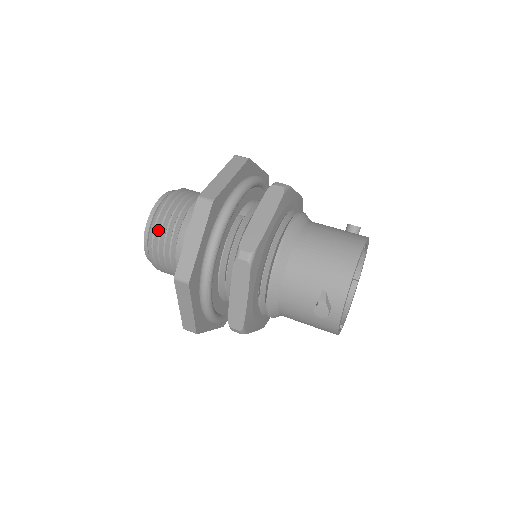
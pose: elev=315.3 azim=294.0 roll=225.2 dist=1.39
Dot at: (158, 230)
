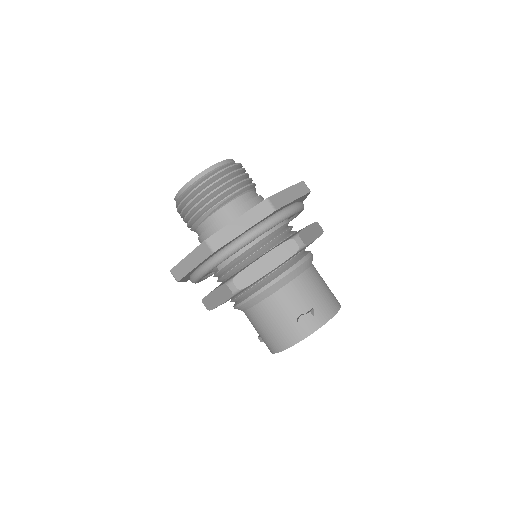
Dot at: occluded
